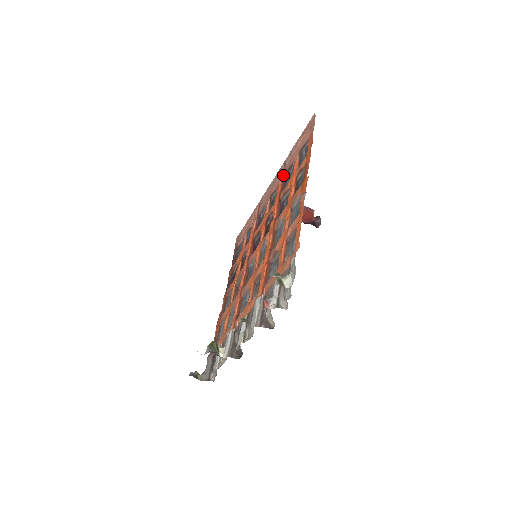
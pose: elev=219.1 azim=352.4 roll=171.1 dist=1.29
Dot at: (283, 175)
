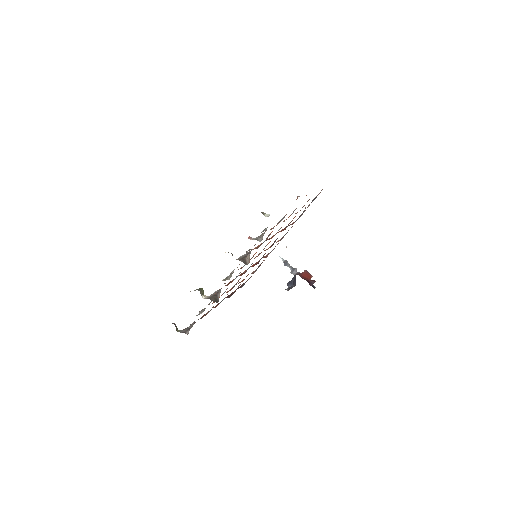
Dot at: (295, 221)
